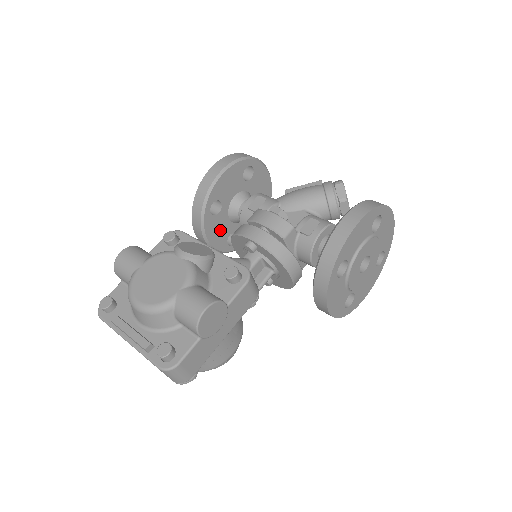
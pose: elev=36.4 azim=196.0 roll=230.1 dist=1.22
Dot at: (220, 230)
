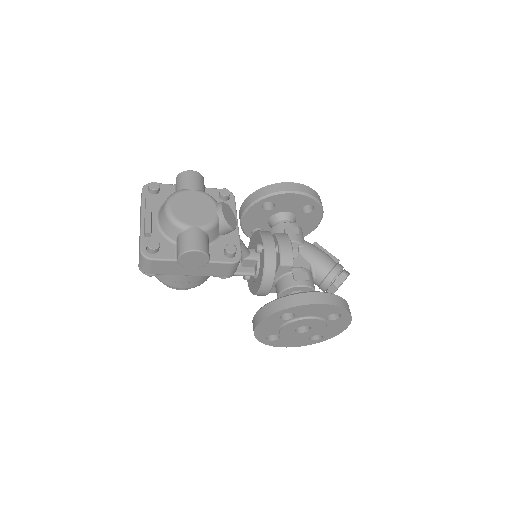
Dot at: (257, 219)
